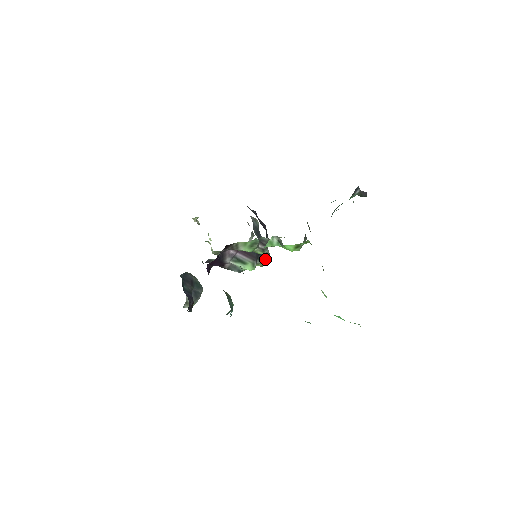
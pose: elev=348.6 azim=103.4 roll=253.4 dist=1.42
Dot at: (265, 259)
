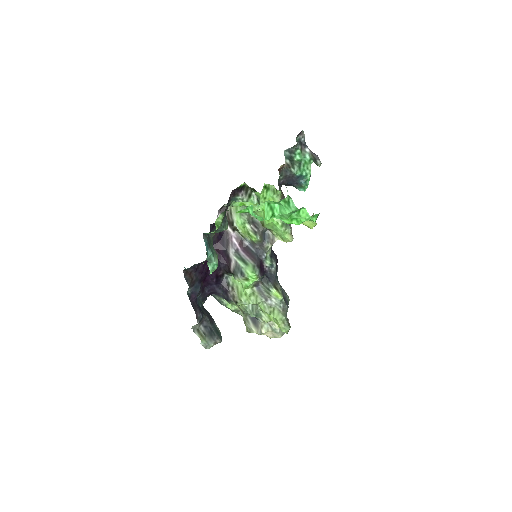
Dot at: (274, 287)
